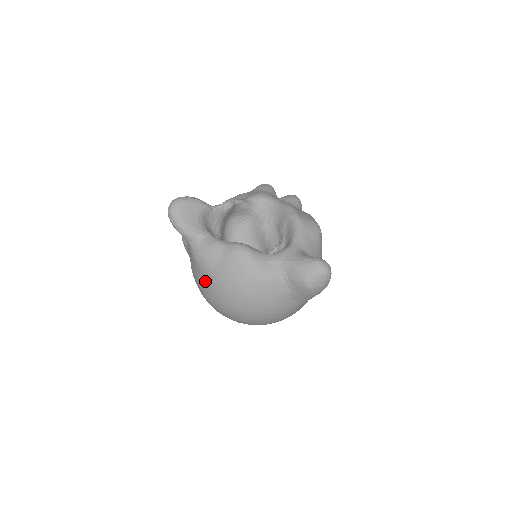
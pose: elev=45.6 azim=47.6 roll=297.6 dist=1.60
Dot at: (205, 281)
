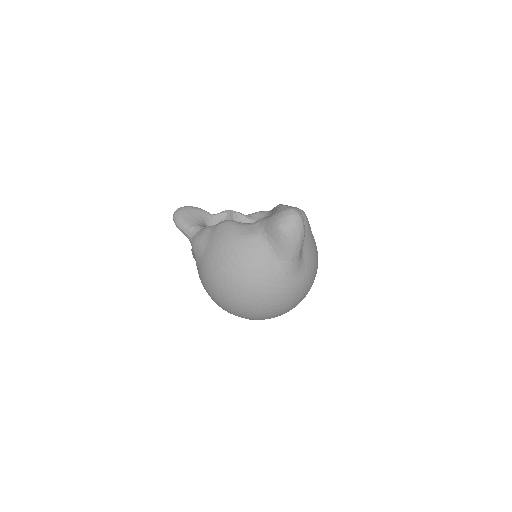
Dot at: (201, 264)
